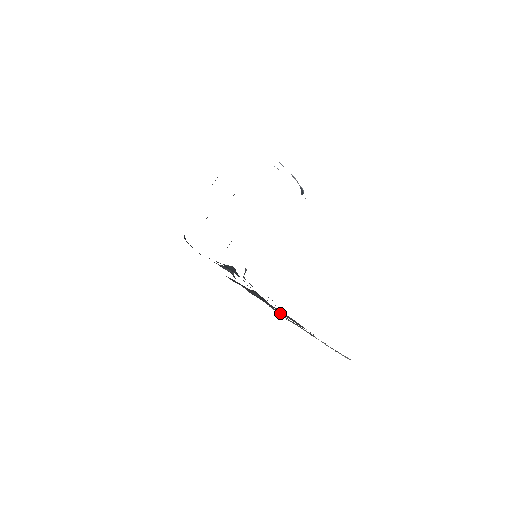
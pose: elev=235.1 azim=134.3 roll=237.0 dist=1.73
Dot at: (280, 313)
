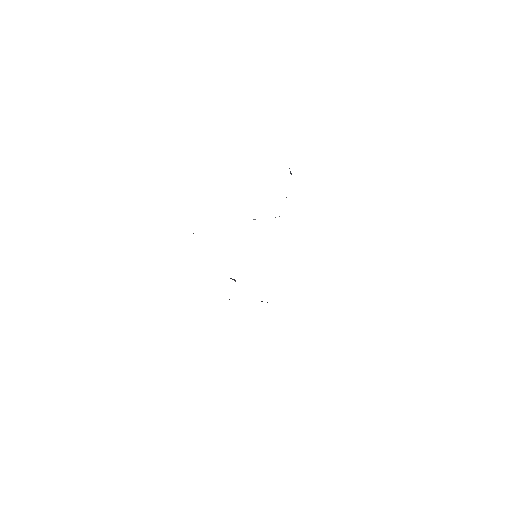
Dot at: occluded
